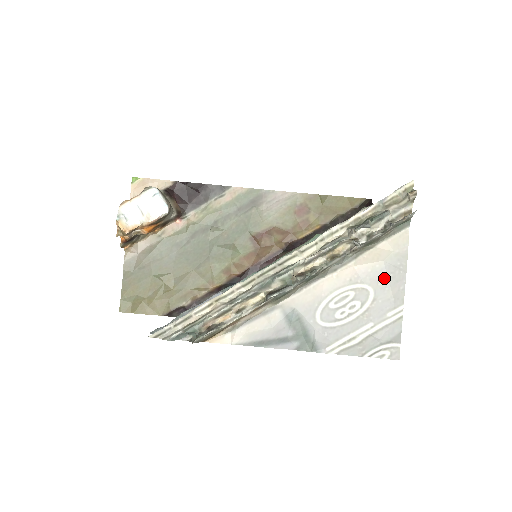
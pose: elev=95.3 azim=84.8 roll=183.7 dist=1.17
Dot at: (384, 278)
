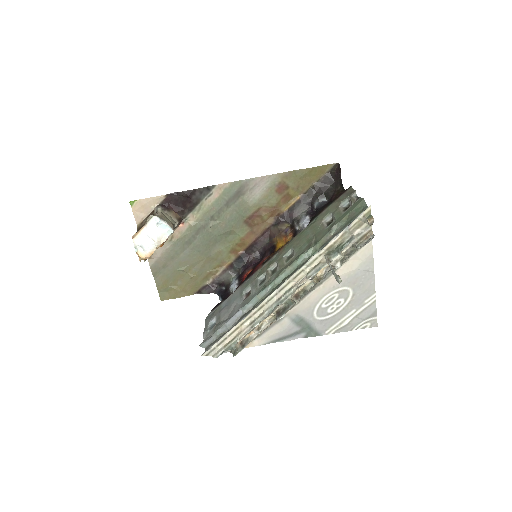
Dot at: (358, 280)
